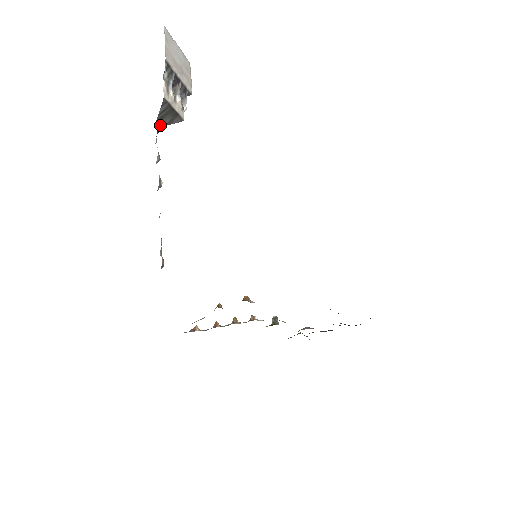
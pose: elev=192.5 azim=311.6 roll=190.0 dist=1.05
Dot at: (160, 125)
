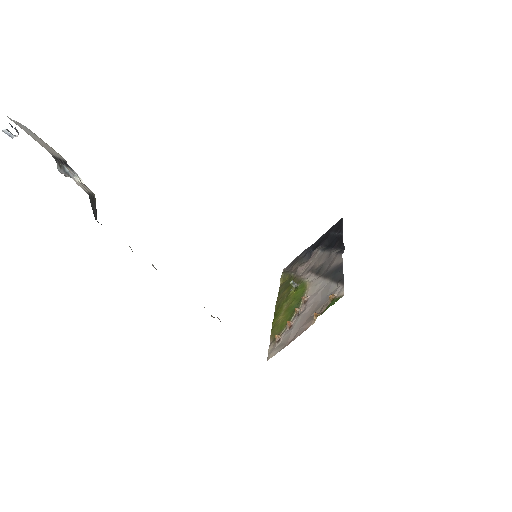
Dot at: (95, 218)
